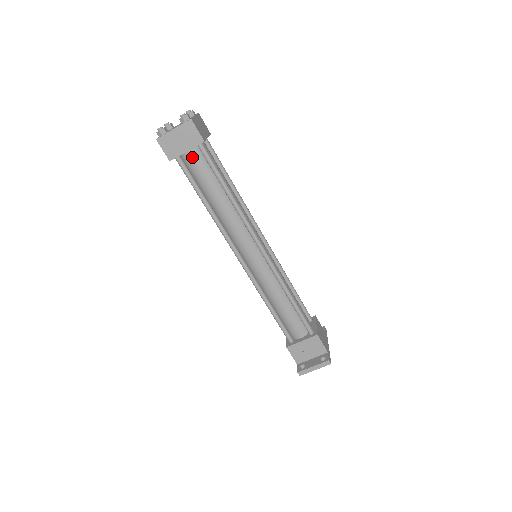
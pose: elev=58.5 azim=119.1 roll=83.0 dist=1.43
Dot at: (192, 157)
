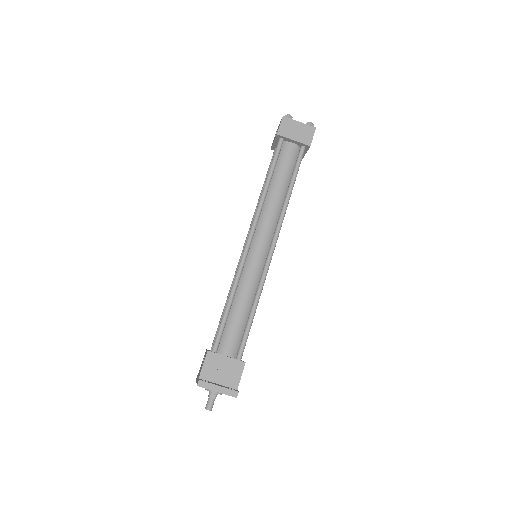
Dot at: (291, 148)
